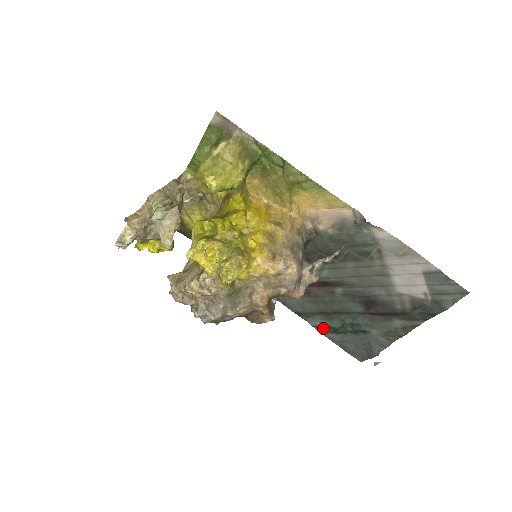
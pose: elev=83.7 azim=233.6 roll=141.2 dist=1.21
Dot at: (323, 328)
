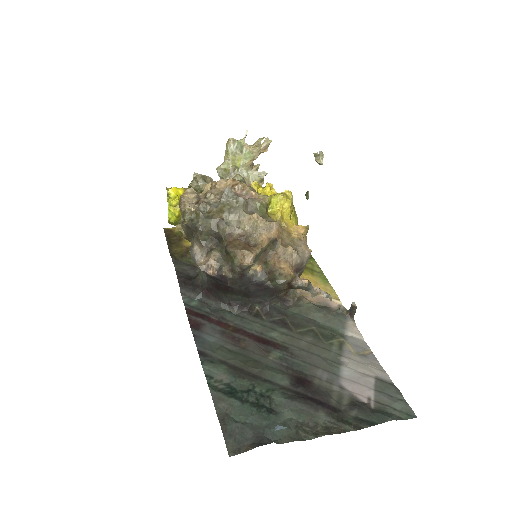
Dot at: (218, 383)
